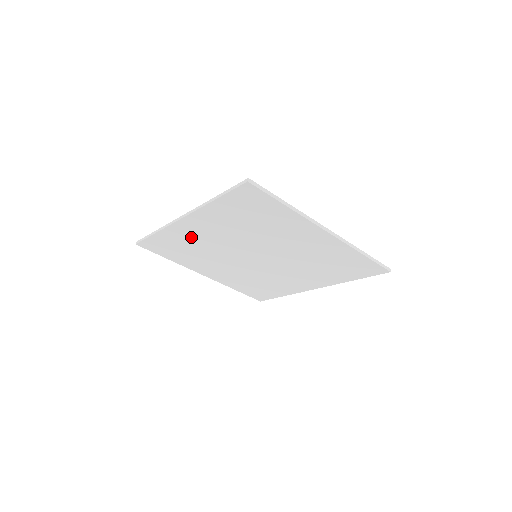
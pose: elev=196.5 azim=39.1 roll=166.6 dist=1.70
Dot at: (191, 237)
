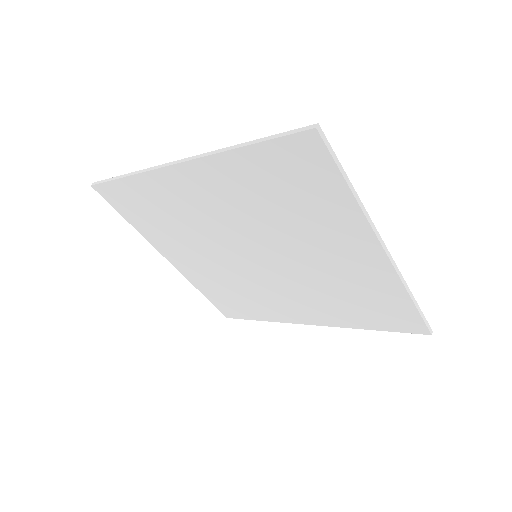
Dot at: (177, 199)
